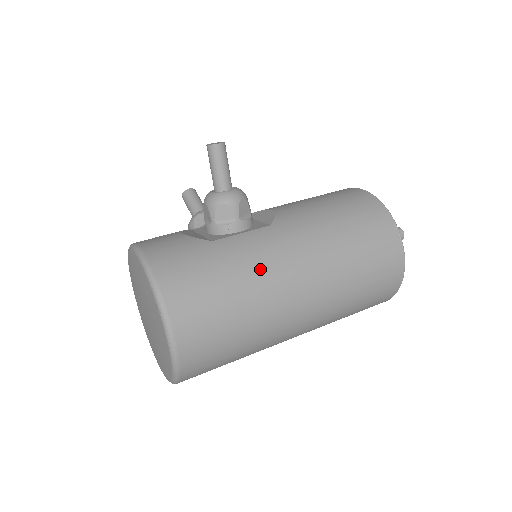
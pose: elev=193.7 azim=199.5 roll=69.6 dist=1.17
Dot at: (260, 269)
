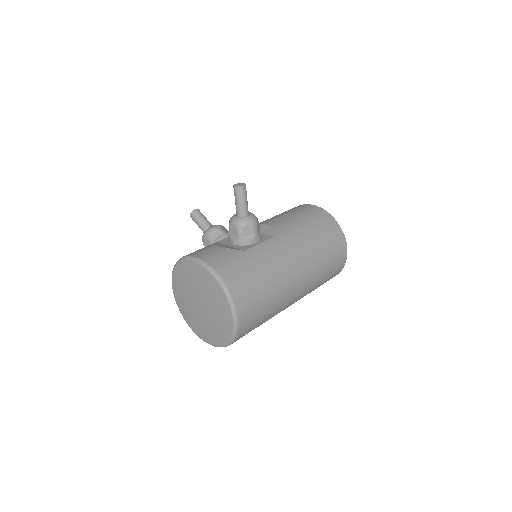
Dot at: (277, 266)
